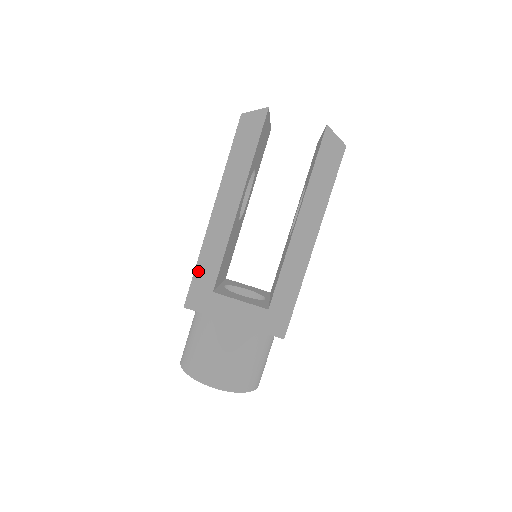
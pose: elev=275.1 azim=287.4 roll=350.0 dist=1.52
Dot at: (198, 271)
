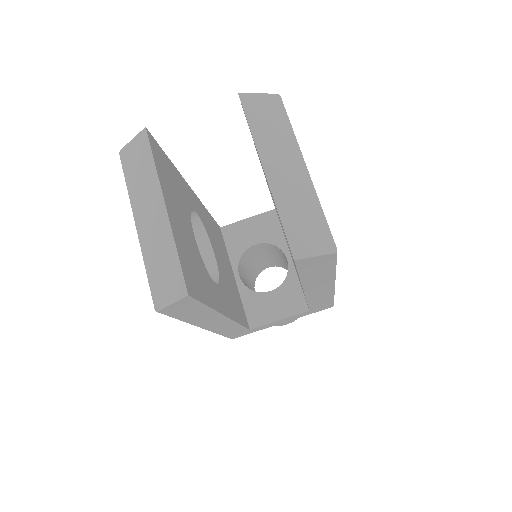
Dot at: (225, 335)
